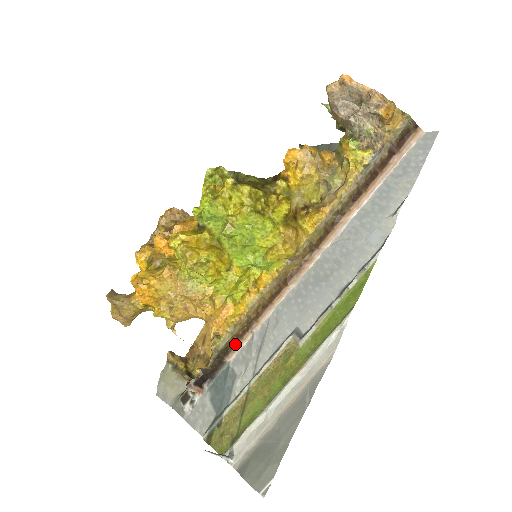
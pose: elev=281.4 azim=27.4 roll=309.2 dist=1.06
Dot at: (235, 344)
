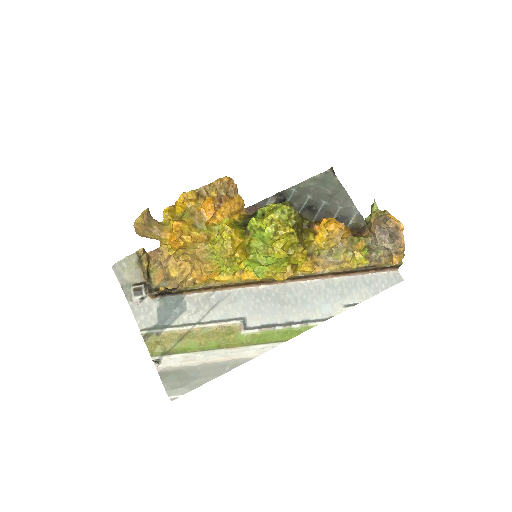
Dot at: (198, 290)
